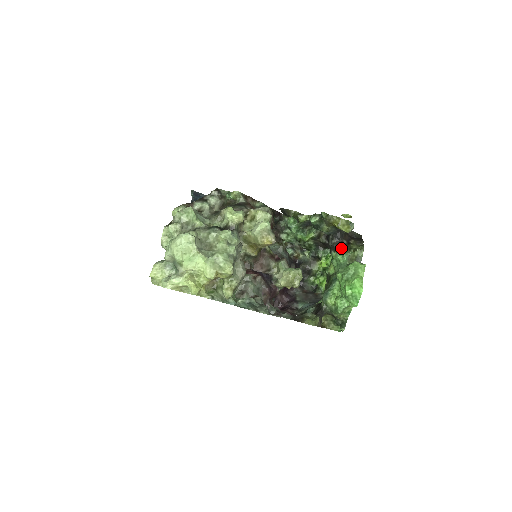
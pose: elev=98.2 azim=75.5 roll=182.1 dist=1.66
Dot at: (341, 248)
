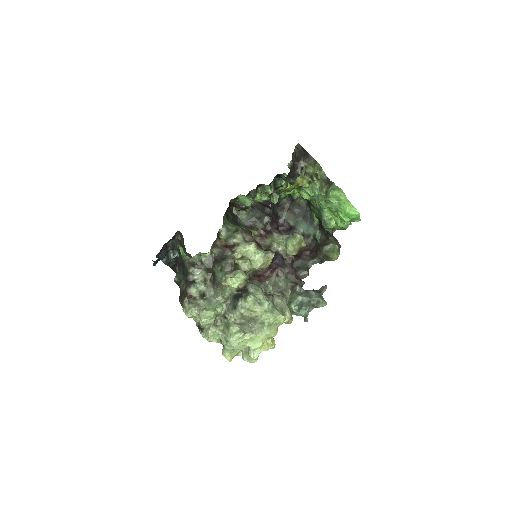
Dot at: occluded
